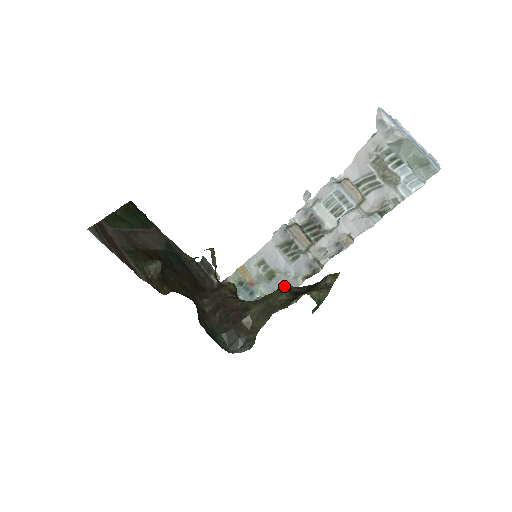
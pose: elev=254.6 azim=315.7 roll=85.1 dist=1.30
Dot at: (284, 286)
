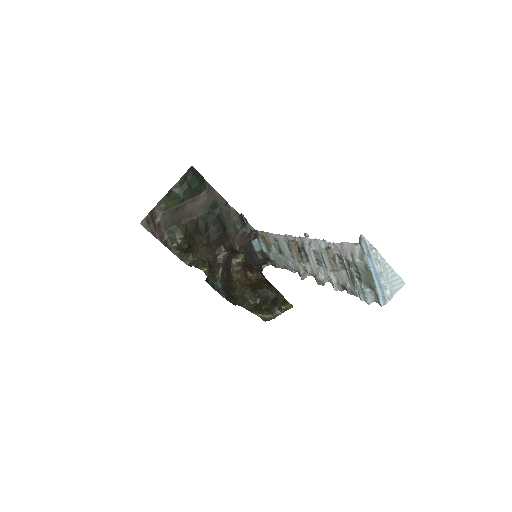
Dot at: (256, 294)
